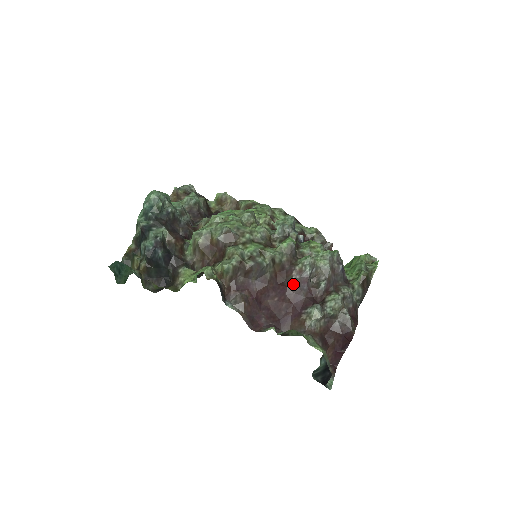
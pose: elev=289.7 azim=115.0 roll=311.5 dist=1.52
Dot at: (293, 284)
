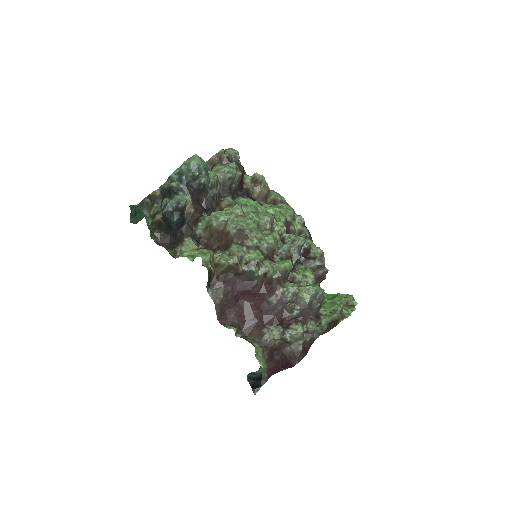
Dot at: (271, 301)
